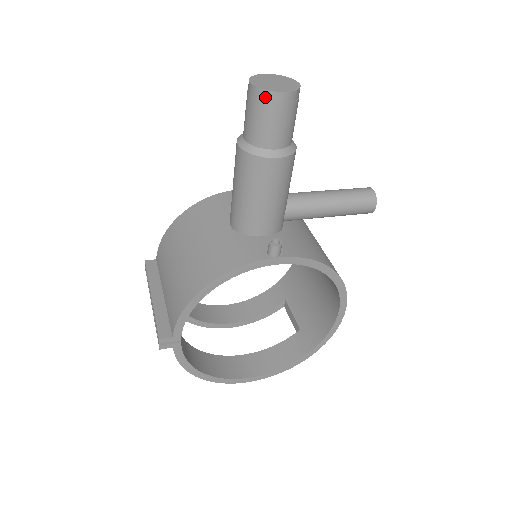
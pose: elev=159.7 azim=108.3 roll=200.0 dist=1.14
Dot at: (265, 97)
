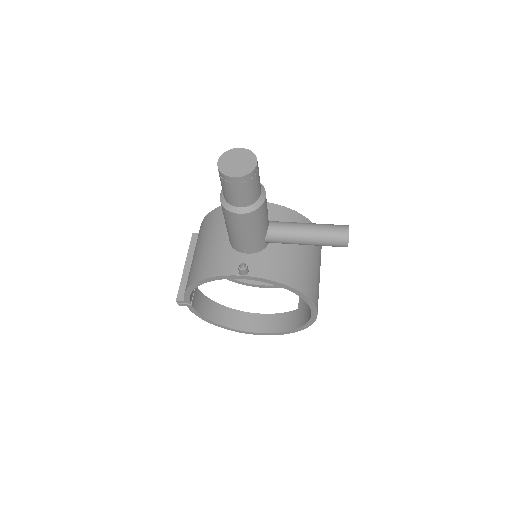
Dot at: (223, 177)
